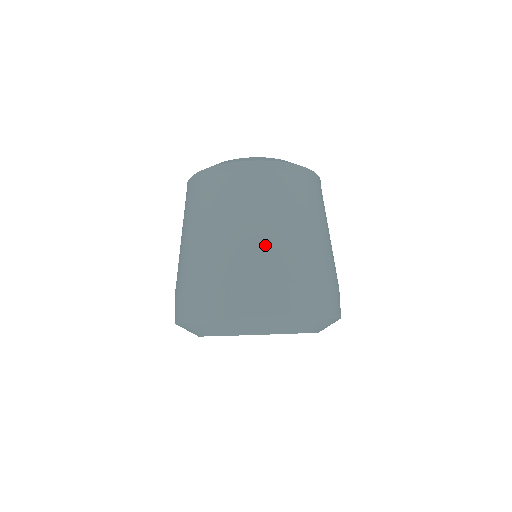
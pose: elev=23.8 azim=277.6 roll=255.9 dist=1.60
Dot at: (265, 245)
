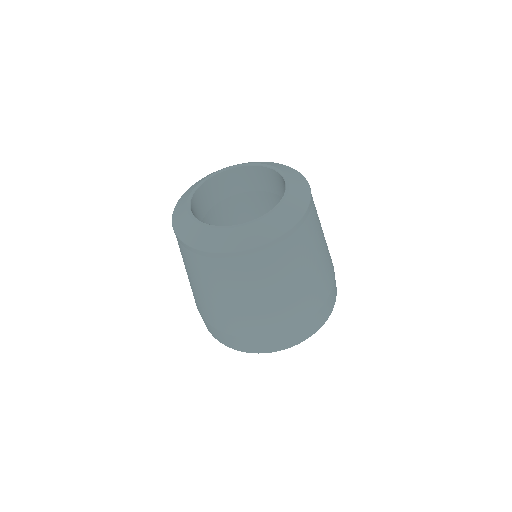
Dot at: (216, 311)
